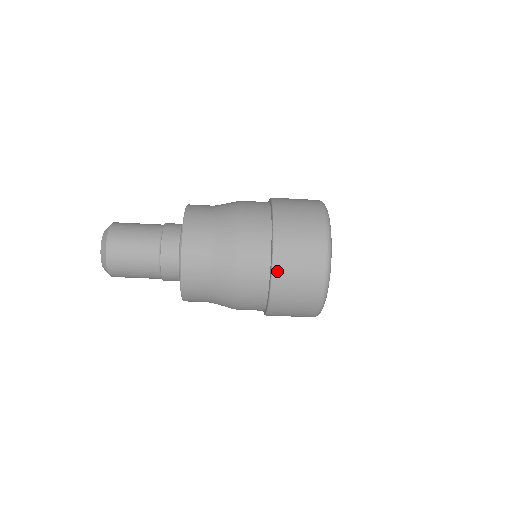
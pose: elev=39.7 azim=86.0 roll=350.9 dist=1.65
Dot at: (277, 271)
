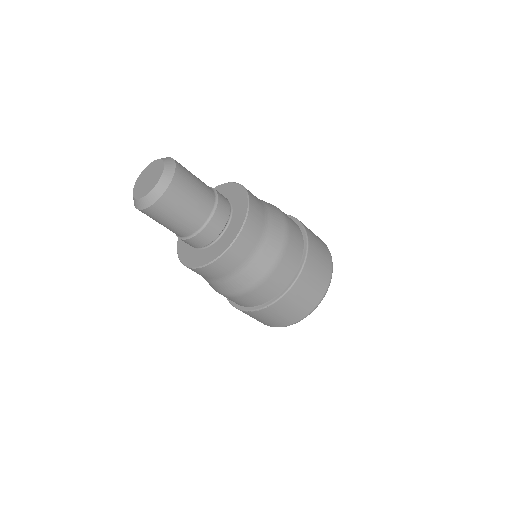
Dot at: (310, 248)
